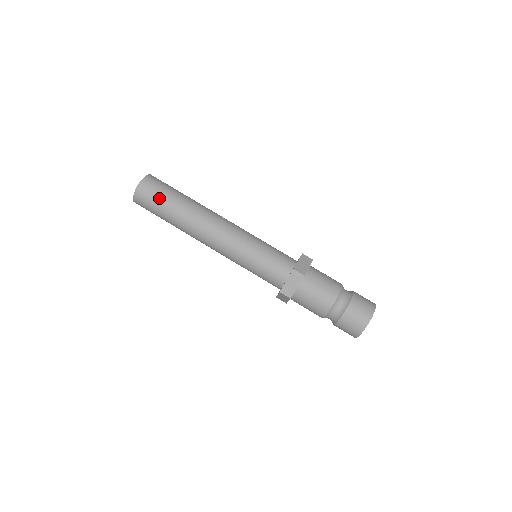
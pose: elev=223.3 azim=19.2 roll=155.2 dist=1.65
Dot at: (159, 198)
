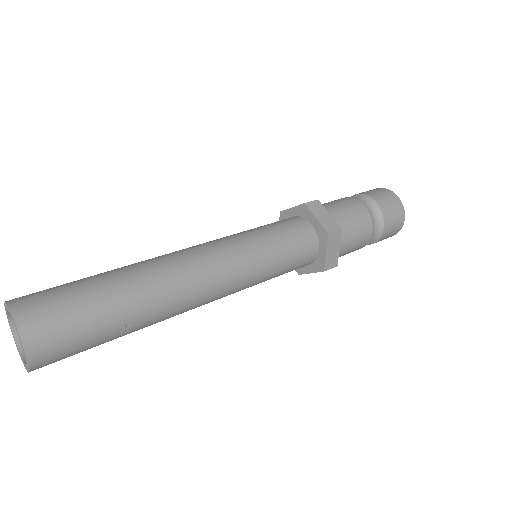
Dot at: (71, 293)
